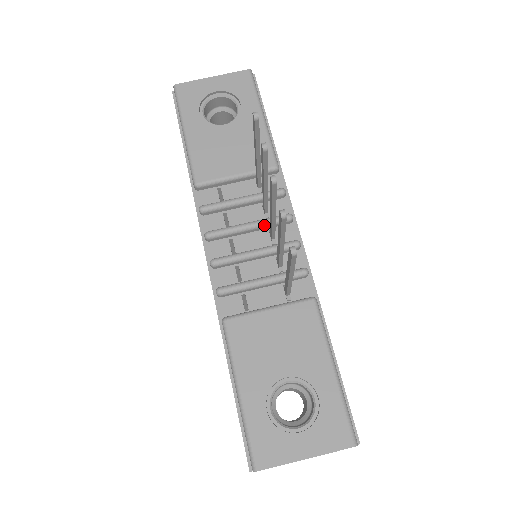
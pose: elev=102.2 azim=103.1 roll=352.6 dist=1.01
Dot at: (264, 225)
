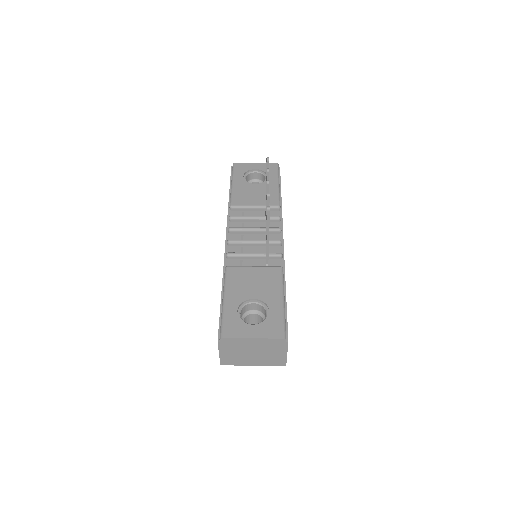
Dot at: (263, 230)
